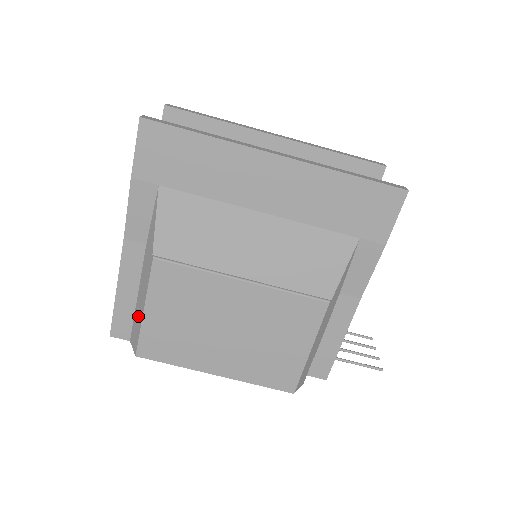
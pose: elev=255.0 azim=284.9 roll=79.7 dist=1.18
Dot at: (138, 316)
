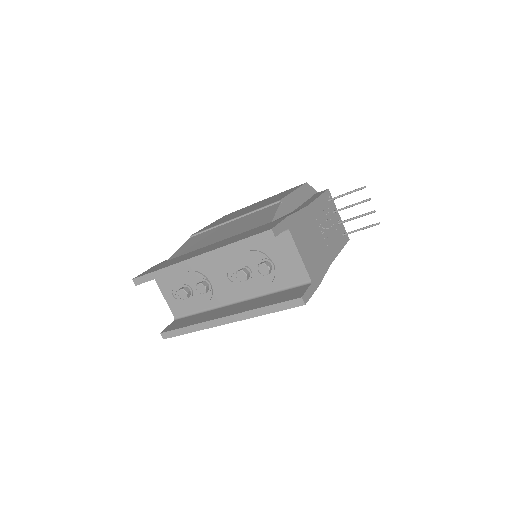
Dot at: occluded
